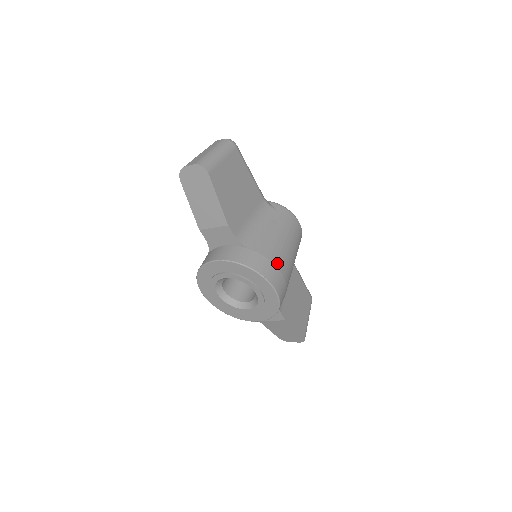
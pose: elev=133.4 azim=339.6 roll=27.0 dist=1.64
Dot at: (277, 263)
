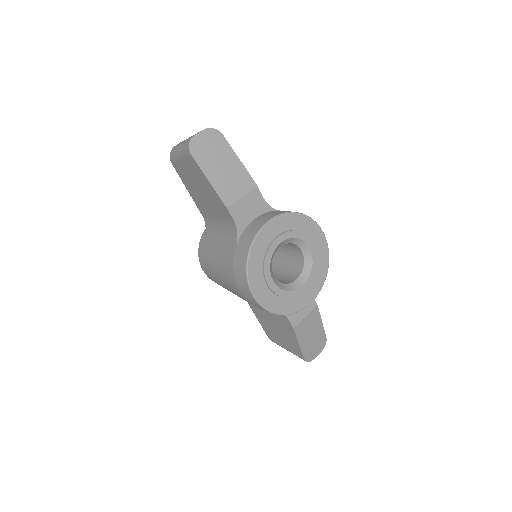
Dot at: occluded
